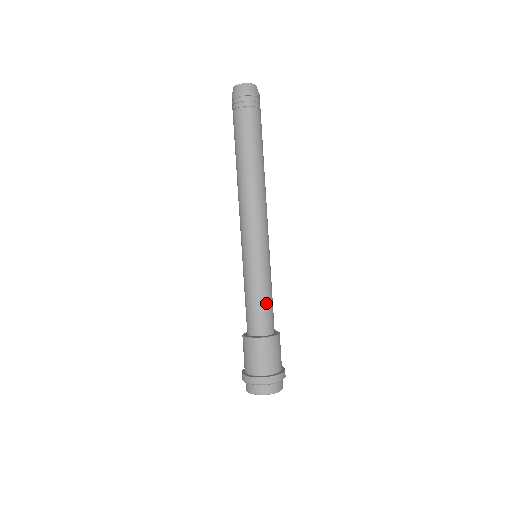
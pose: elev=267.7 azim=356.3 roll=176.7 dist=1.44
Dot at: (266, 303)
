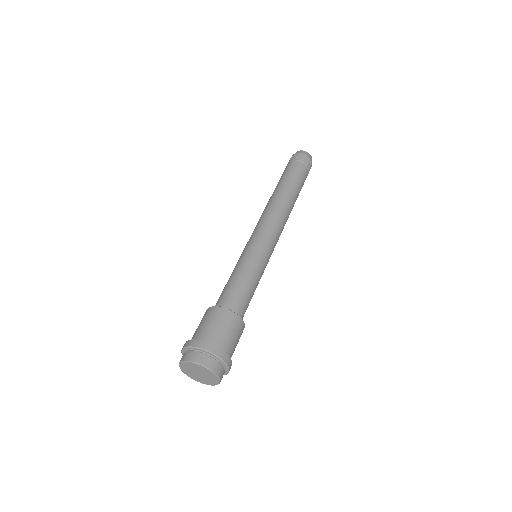
Dot at: (248, 288)
